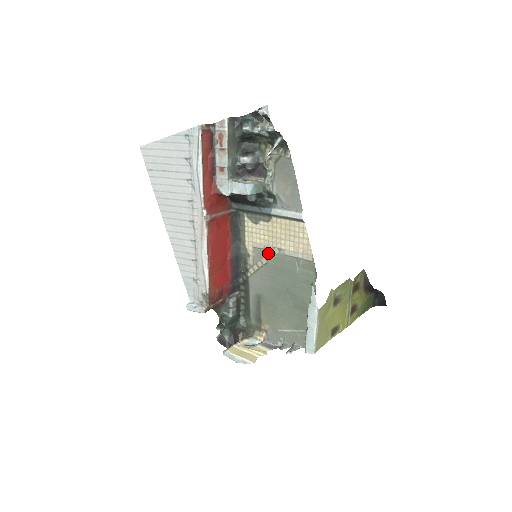
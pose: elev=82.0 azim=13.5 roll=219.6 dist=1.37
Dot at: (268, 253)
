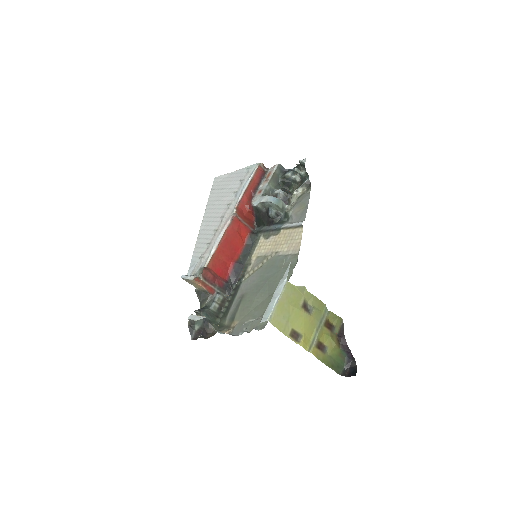
Dot at: (266, 258)
